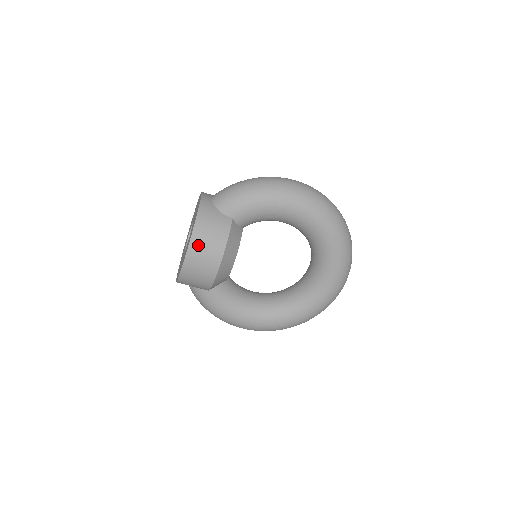
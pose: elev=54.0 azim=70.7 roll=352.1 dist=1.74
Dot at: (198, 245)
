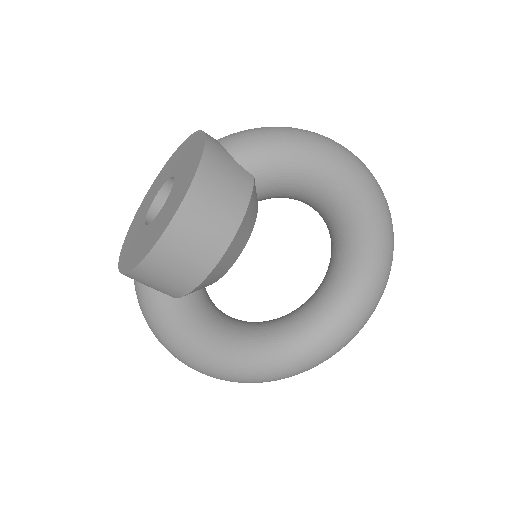
Dot at: (200, 203)
